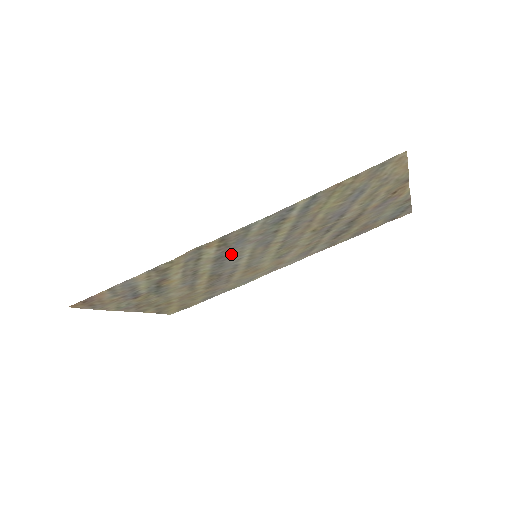
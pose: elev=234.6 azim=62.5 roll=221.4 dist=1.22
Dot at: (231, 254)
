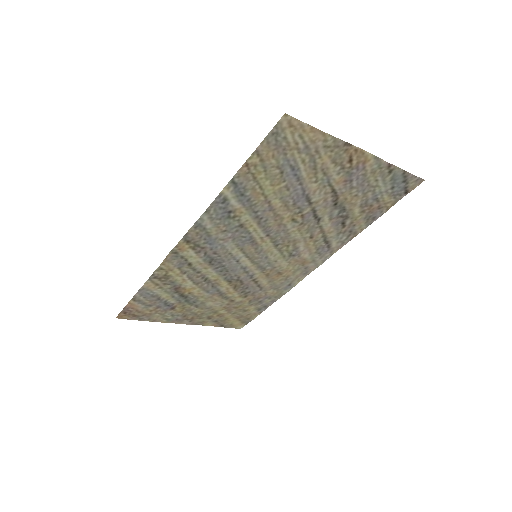
Dot at: (220, 256)
